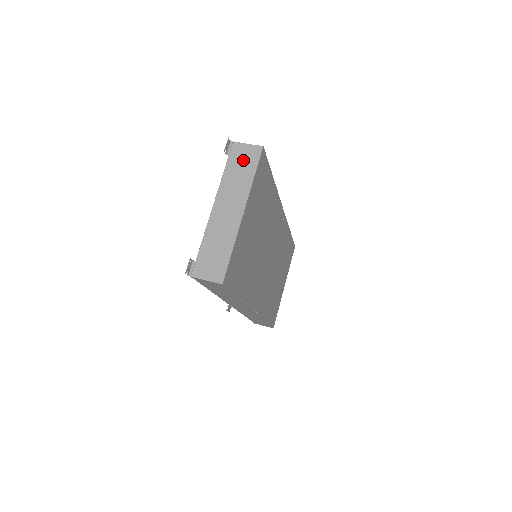
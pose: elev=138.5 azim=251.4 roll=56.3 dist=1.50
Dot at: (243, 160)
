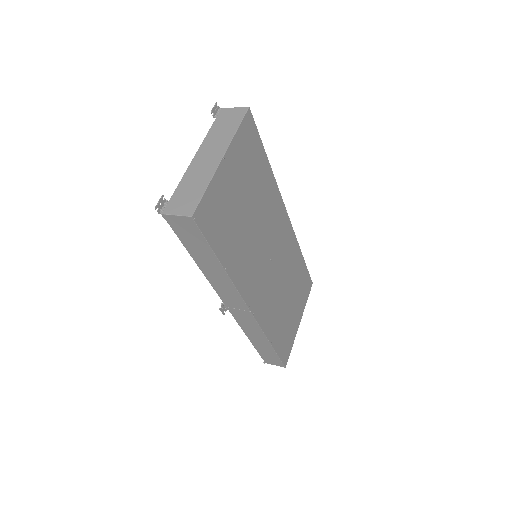
Dot at: (229, 119)
